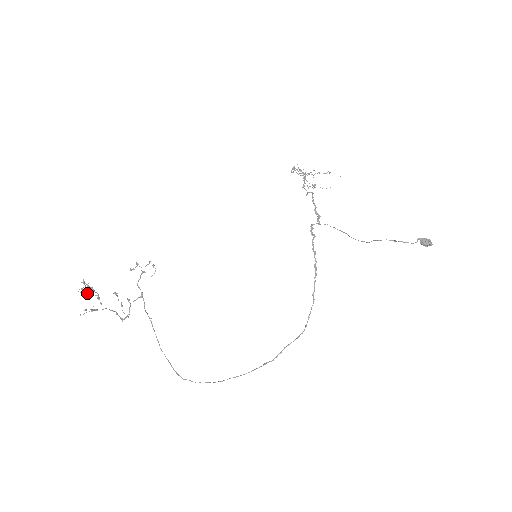
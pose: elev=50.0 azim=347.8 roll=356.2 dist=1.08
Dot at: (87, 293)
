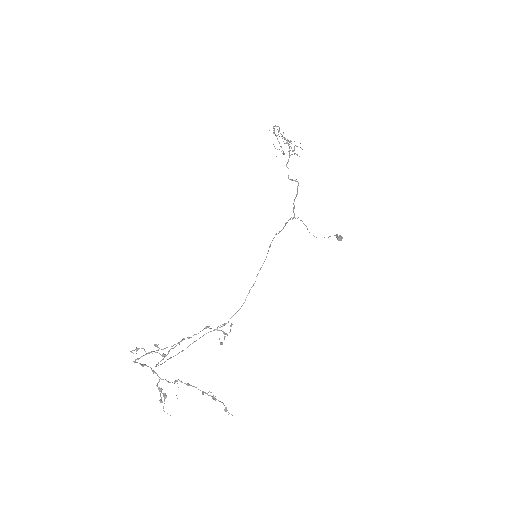
Dot at: occluded
